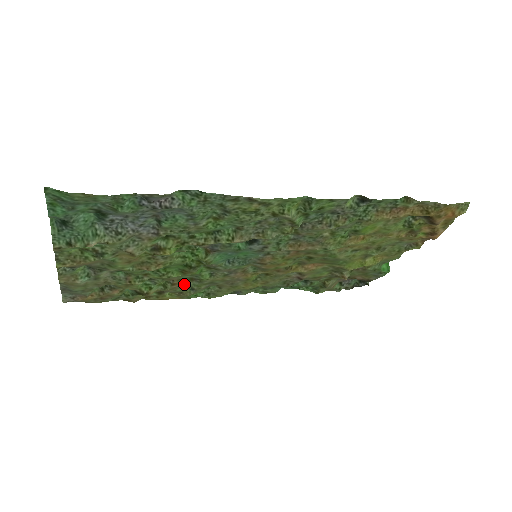
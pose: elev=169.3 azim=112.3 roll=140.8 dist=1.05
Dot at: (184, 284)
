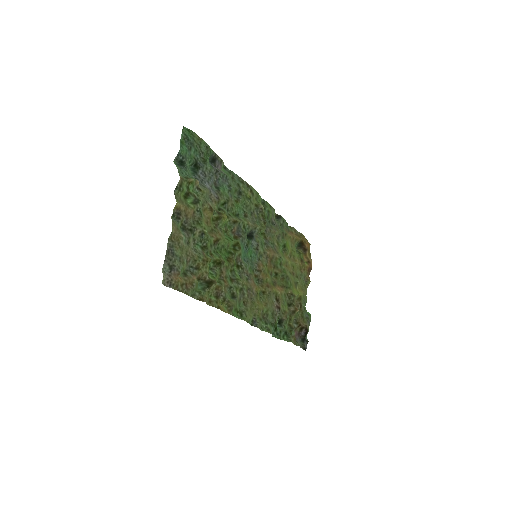
Dot at: (229, 285)
